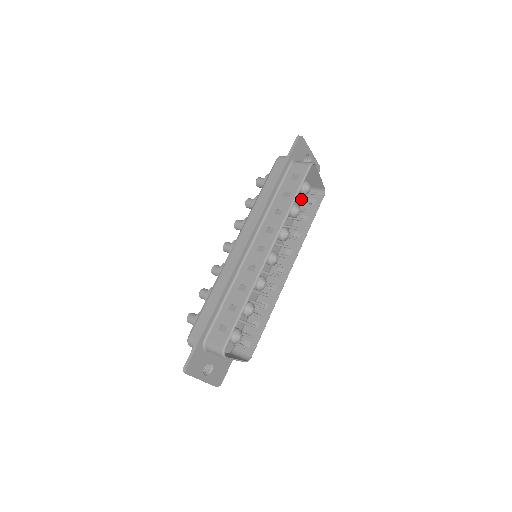
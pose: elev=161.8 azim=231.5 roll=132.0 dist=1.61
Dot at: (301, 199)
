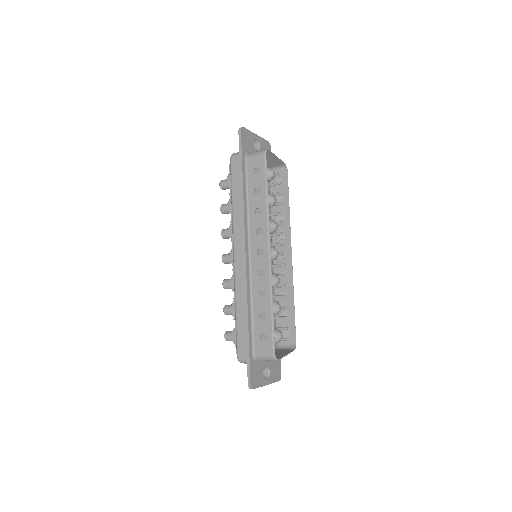
Dot at: occluded
